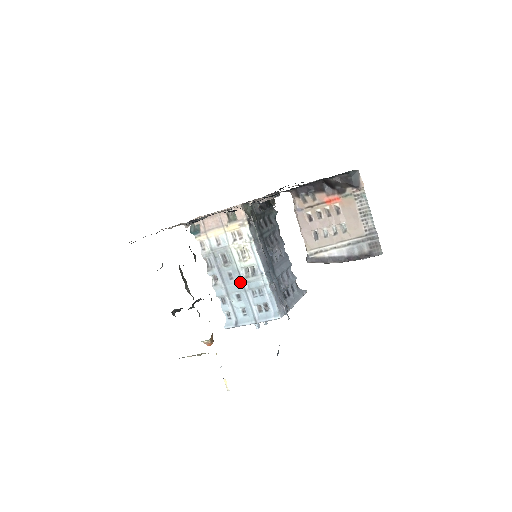
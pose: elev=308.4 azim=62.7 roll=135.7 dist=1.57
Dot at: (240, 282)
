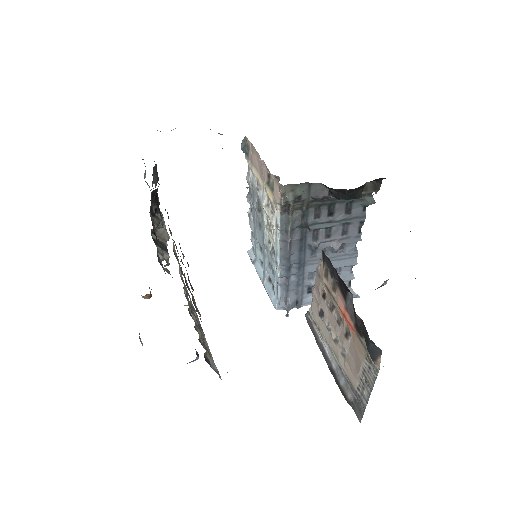
Dot at: (263, 242)
